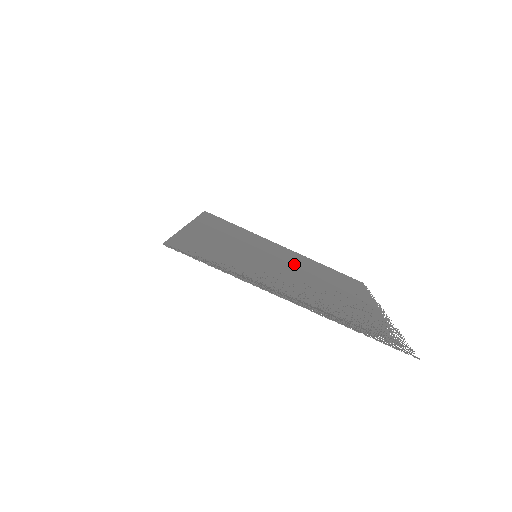
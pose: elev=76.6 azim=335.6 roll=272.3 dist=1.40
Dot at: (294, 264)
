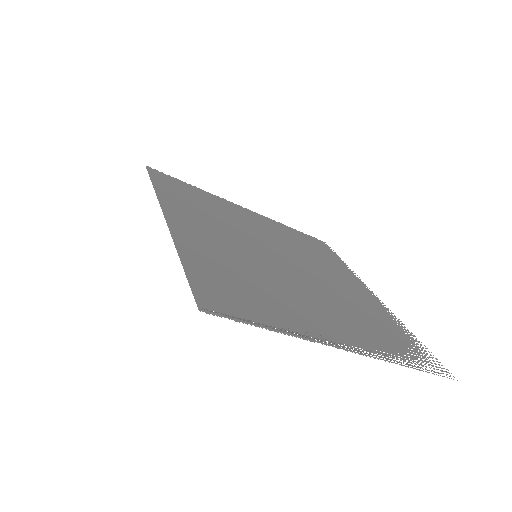
Dot at: (280, 247)
